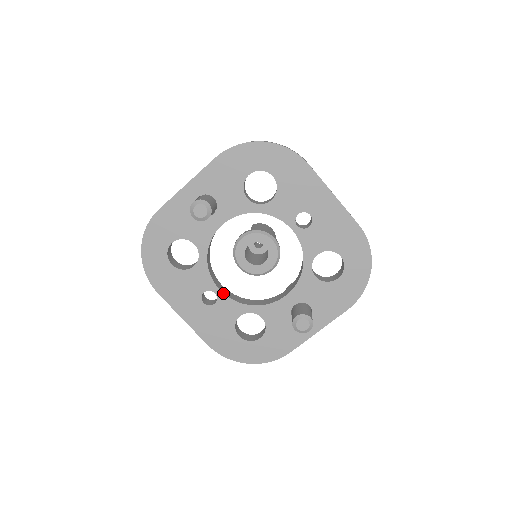
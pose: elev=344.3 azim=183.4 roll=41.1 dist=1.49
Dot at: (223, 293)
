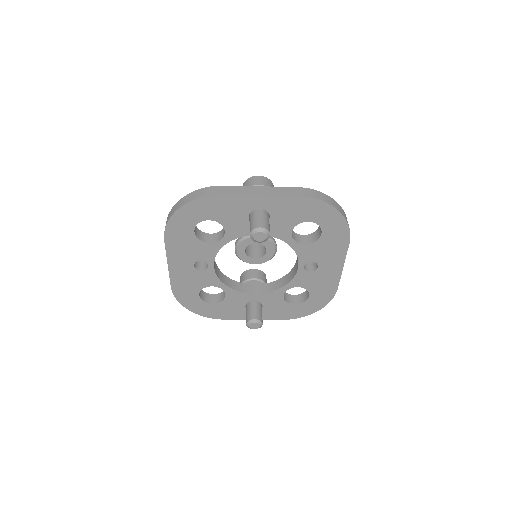
Dot at: (214, 269)
